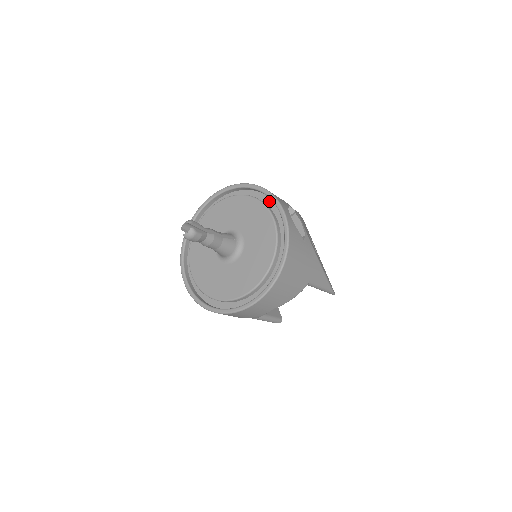
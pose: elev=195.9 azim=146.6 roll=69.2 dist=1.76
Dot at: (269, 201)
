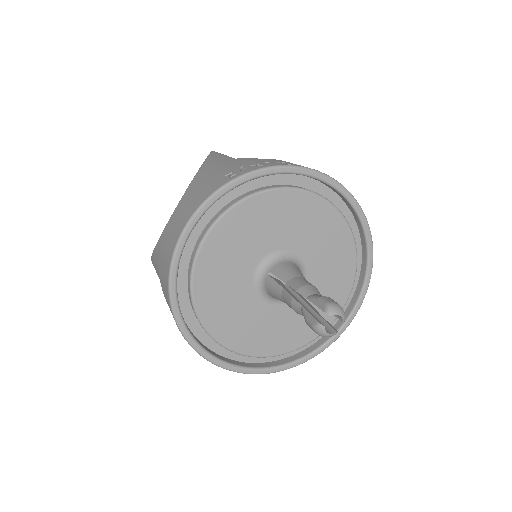
Dot at: (356, 276)
